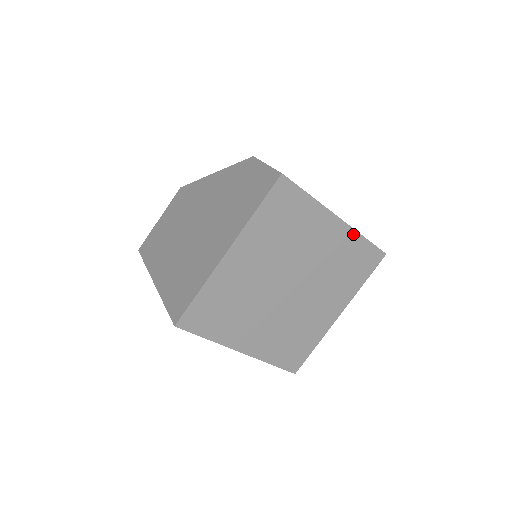
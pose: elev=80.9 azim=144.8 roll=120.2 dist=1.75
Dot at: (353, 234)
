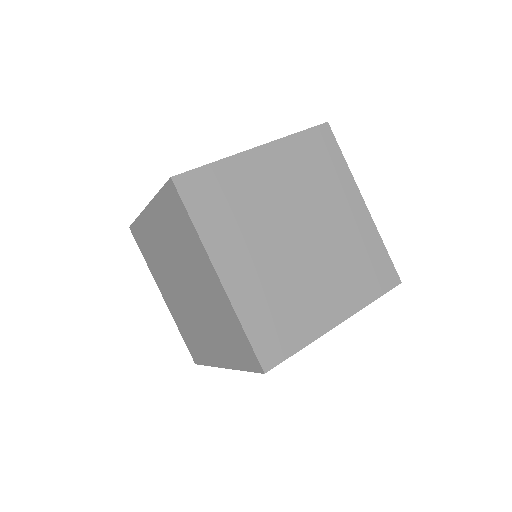
Dot at: (373, 230)
